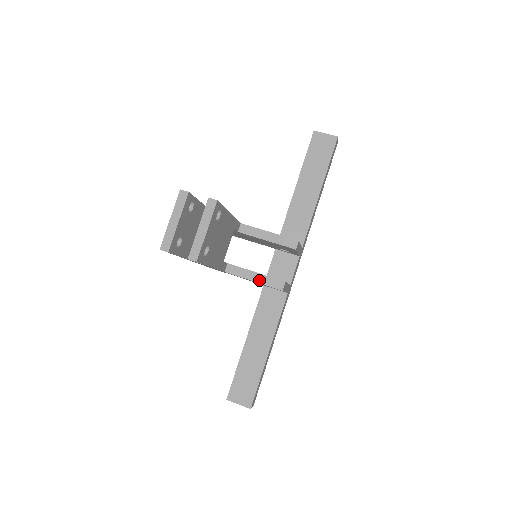
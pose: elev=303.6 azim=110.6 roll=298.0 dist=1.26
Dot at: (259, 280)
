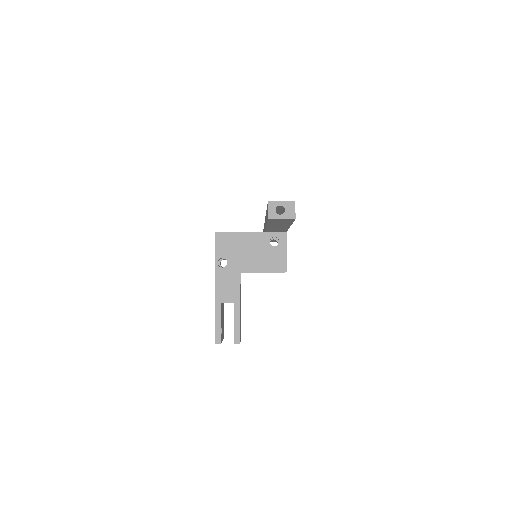
Dot at: occluded
